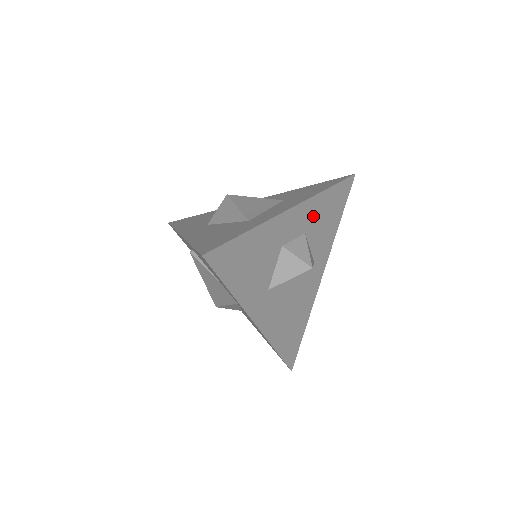
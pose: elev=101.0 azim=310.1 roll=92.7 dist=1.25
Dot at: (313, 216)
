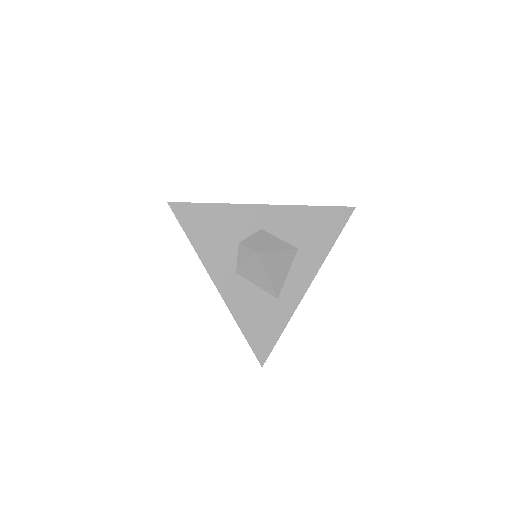
Dot at: occluded
